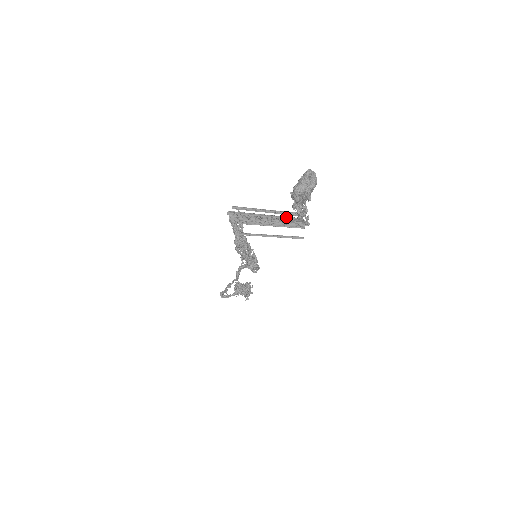
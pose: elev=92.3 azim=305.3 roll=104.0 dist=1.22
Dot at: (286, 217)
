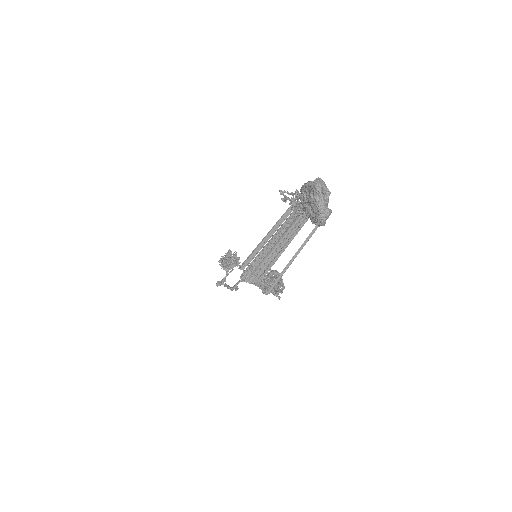
Dot at: (286, 220)
